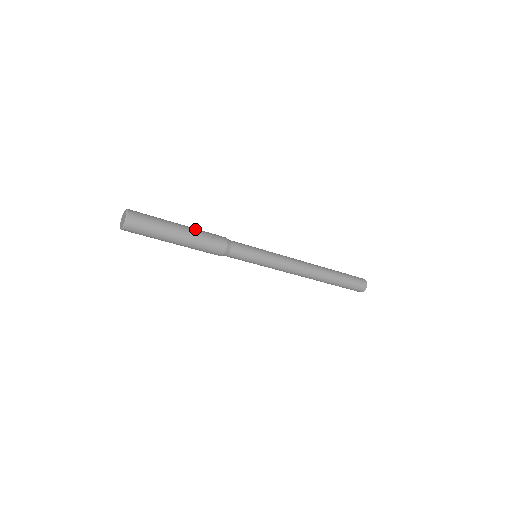
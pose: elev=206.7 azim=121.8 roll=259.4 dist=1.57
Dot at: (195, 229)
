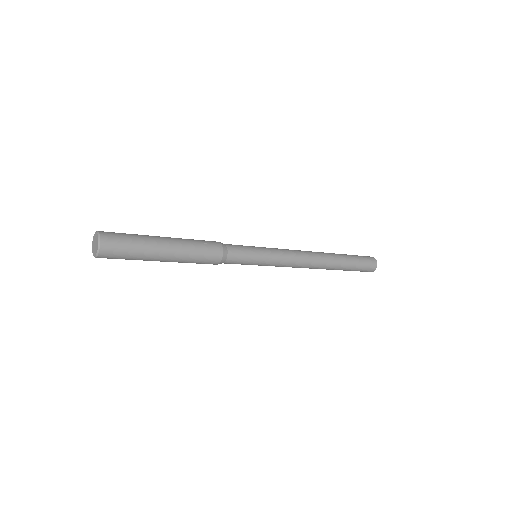
Dot at: (181, 238)
